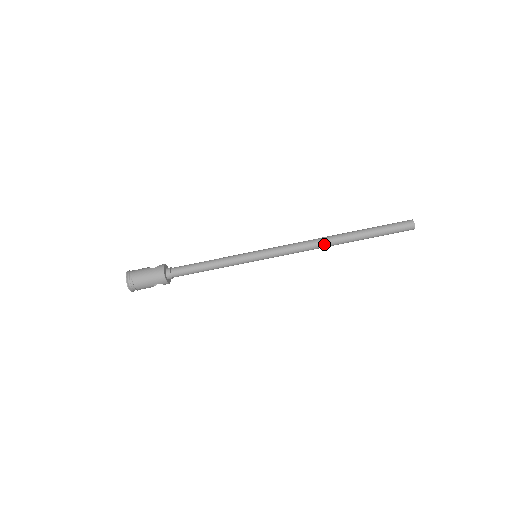
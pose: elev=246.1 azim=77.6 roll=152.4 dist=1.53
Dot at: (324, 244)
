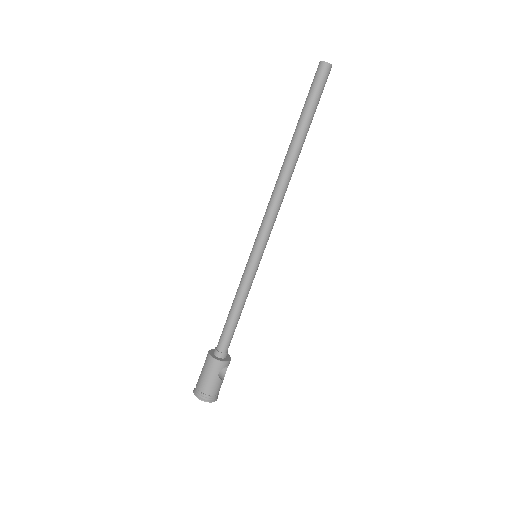
Dot at: (285, 176)
